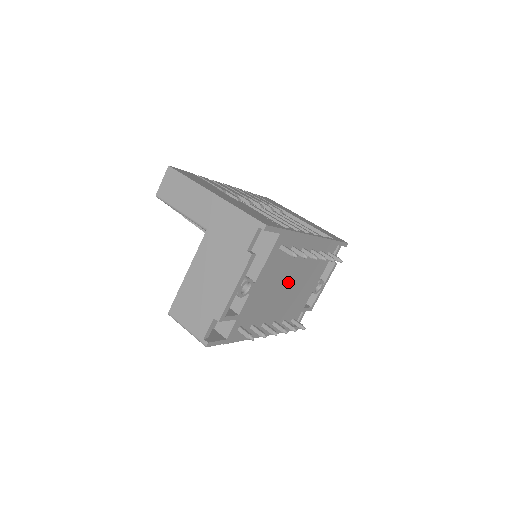
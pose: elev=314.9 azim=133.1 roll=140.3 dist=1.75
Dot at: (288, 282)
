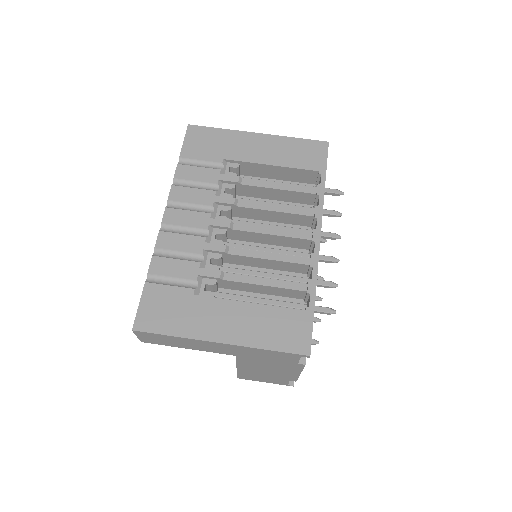
Dot at: occluded
